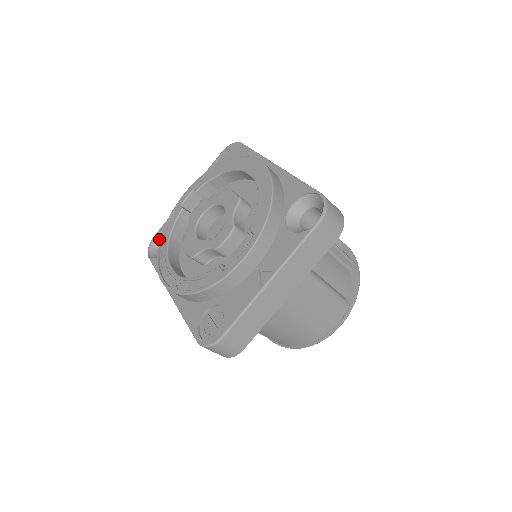
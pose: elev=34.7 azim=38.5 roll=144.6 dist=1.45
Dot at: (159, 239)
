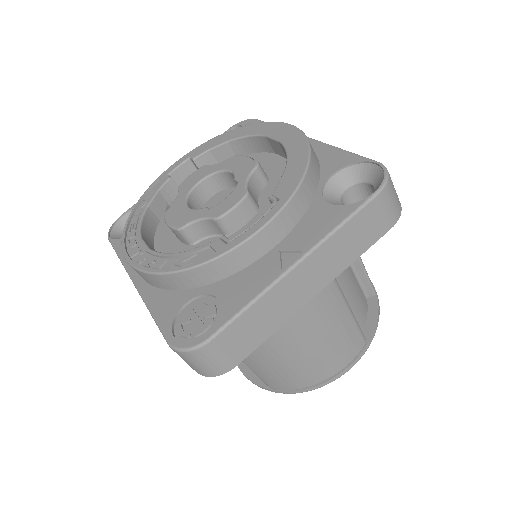
Dot at: occluded
